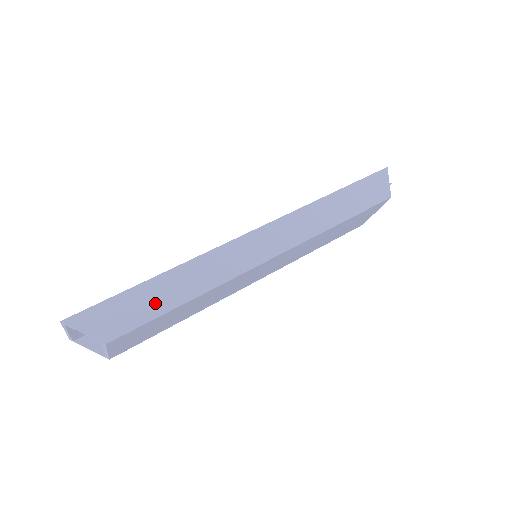
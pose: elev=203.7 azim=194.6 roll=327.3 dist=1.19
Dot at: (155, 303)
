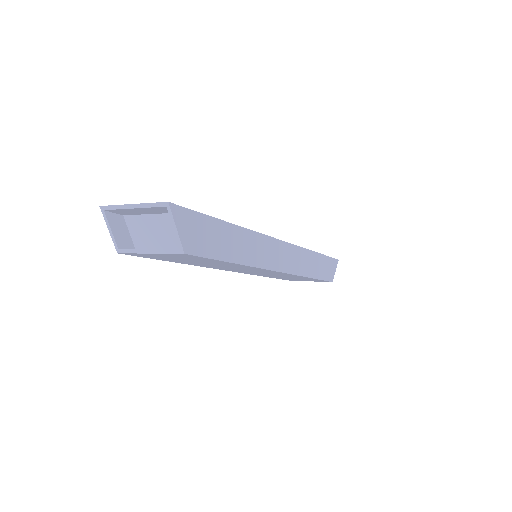
Dot at: (223, 246)
